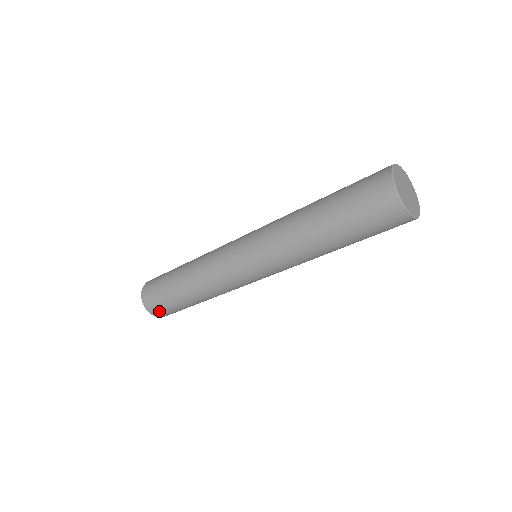
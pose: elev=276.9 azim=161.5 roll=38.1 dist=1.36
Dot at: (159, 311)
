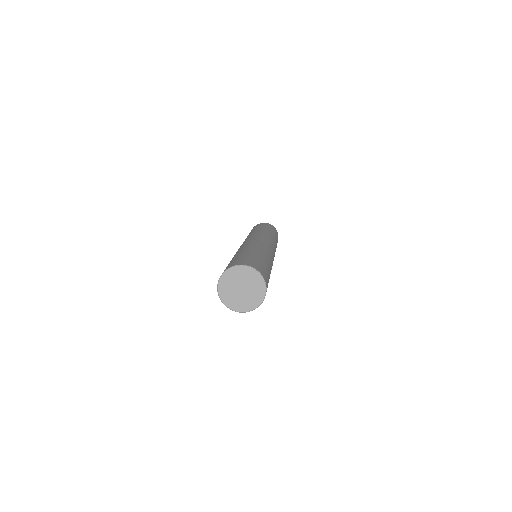
Dot at: occluded
